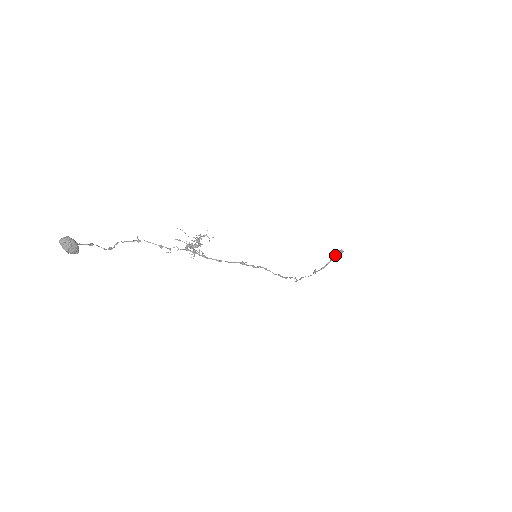
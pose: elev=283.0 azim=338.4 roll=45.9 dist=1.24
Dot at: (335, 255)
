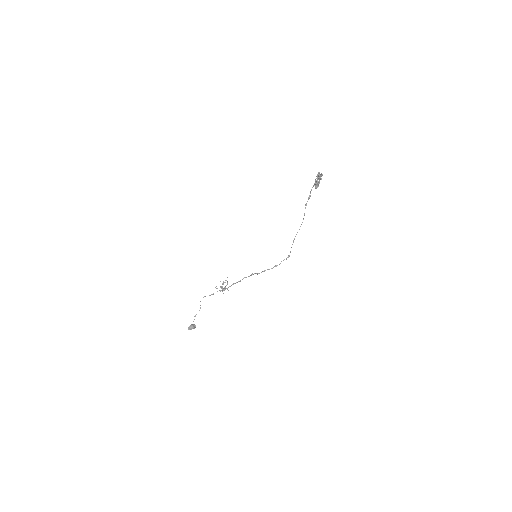
Dot at: (315, 185)
